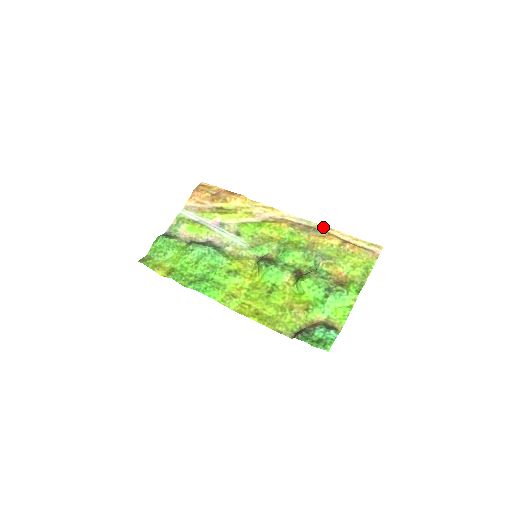
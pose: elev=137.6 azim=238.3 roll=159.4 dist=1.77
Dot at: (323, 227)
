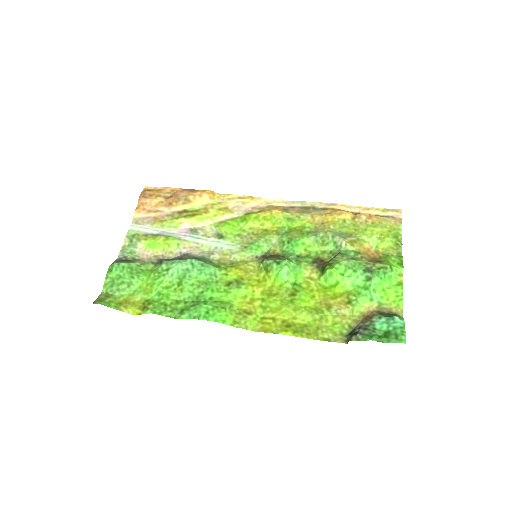
Dot at: (323, 204)
